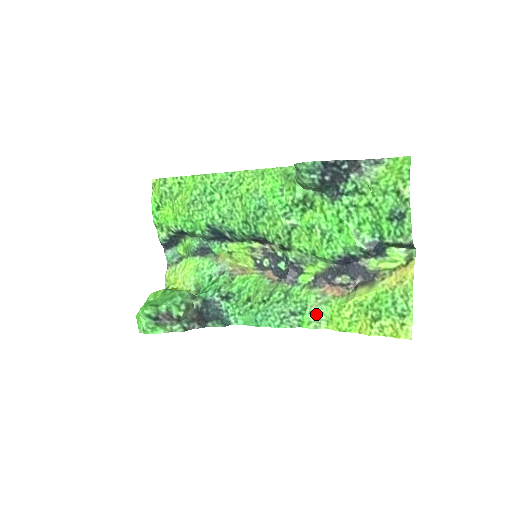
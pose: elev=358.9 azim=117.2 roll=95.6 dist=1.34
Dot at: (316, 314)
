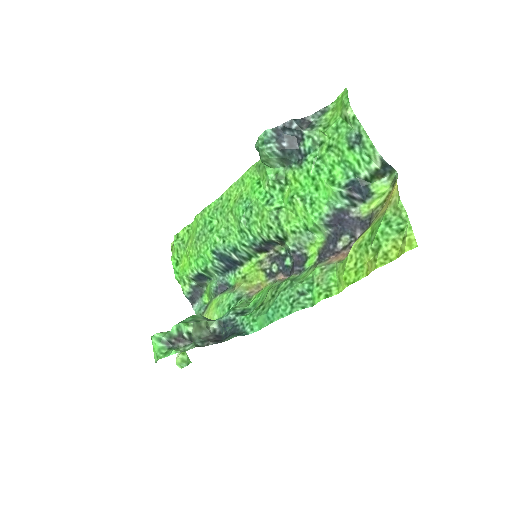
Dot at: (324, 283)
